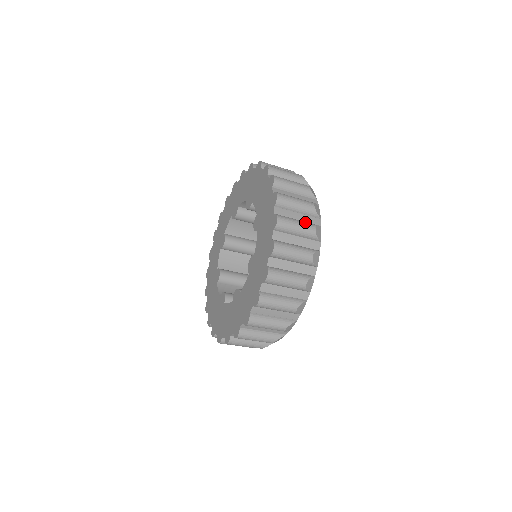
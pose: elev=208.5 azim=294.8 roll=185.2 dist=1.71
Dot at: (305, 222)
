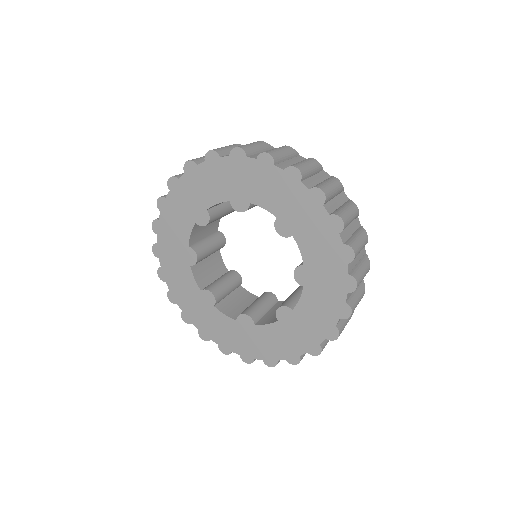
Dot at: occluded
